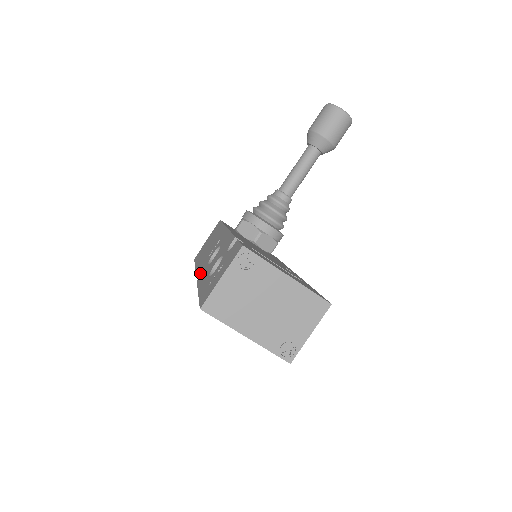
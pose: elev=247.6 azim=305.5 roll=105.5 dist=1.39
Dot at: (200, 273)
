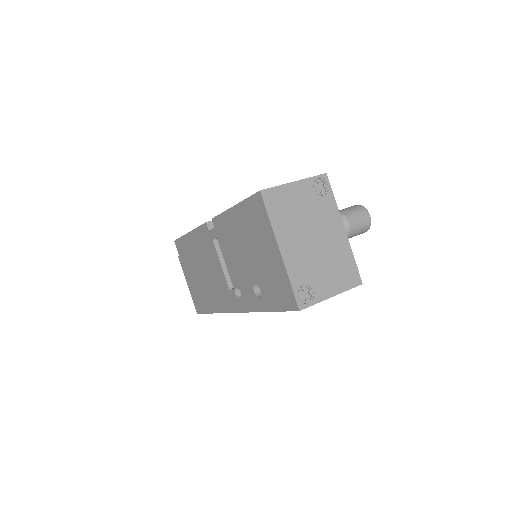
Dot at: occluded
